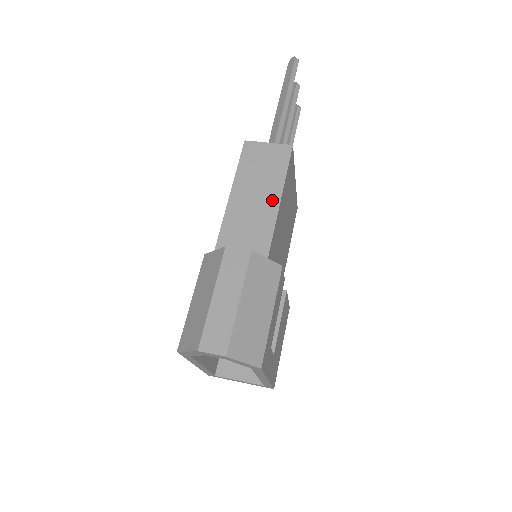
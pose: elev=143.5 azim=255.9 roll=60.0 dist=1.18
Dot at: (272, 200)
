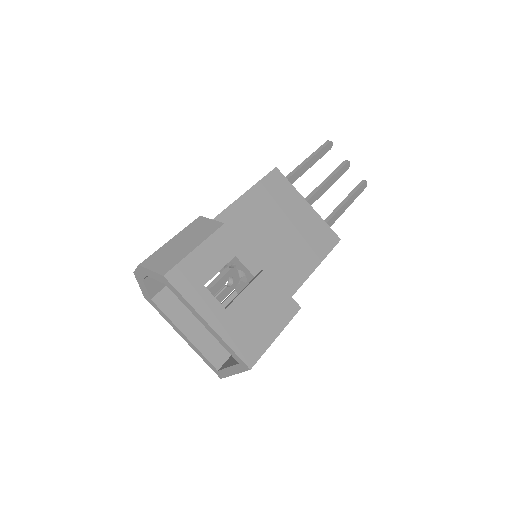
Dot at: occluded
